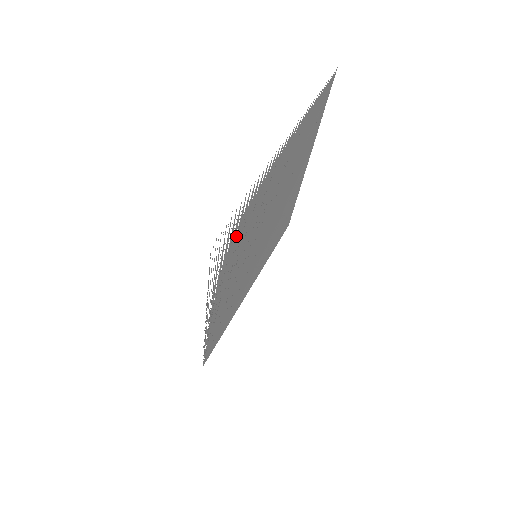
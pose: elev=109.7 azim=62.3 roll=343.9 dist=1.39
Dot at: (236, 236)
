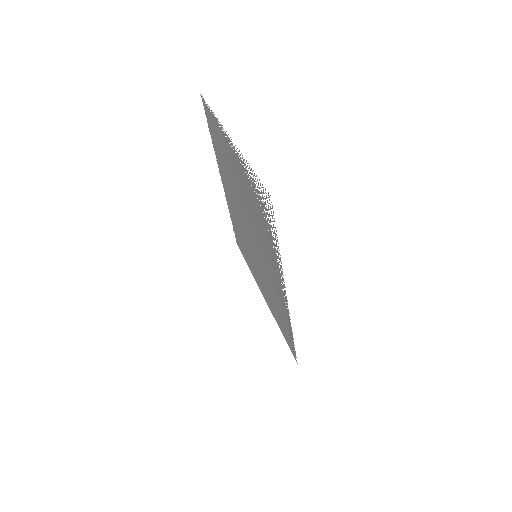
Dot at: (261, 212)
